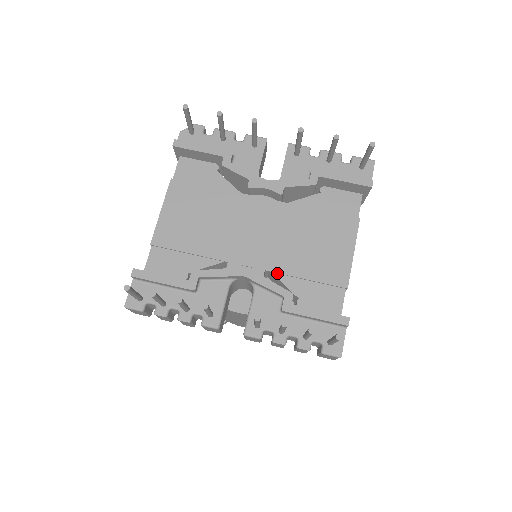
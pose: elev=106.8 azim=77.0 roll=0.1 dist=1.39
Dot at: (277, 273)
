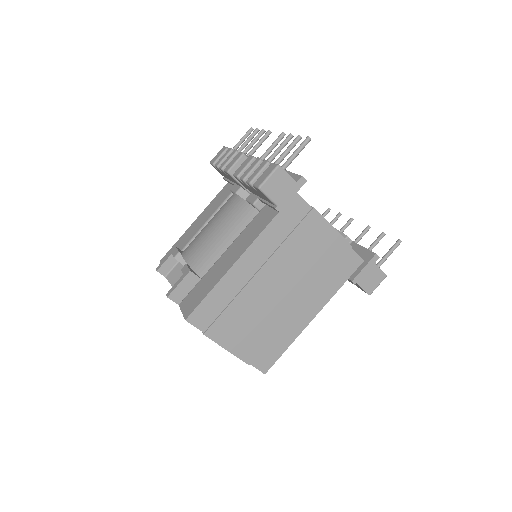
Dot at: occluded
